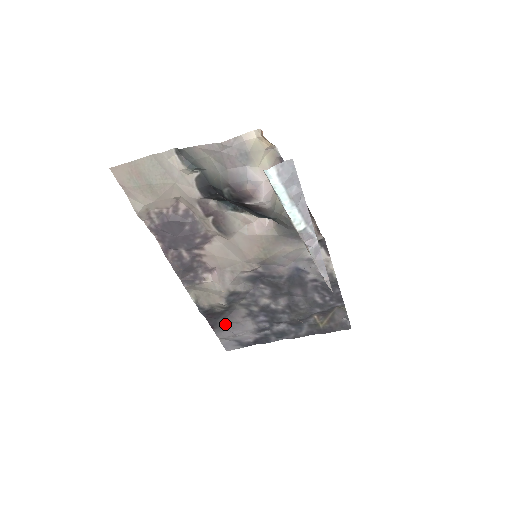
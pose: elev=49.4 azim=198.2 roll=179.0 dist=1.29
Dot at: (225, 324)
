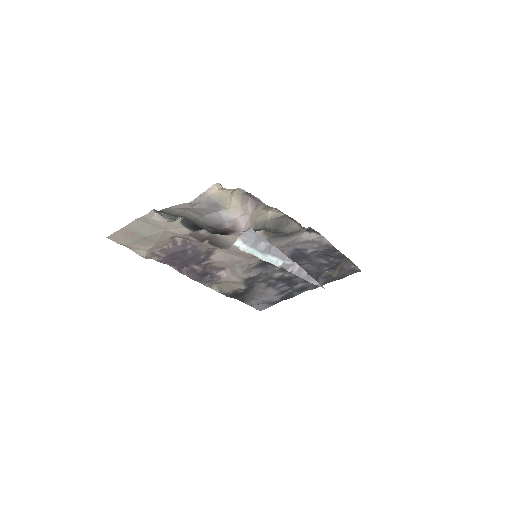
Dot at: (251, 296)
